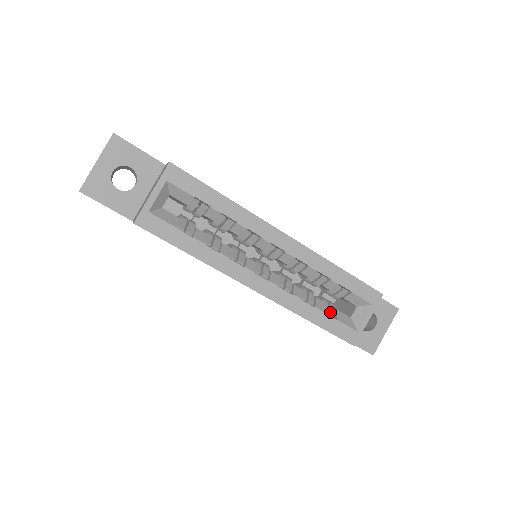
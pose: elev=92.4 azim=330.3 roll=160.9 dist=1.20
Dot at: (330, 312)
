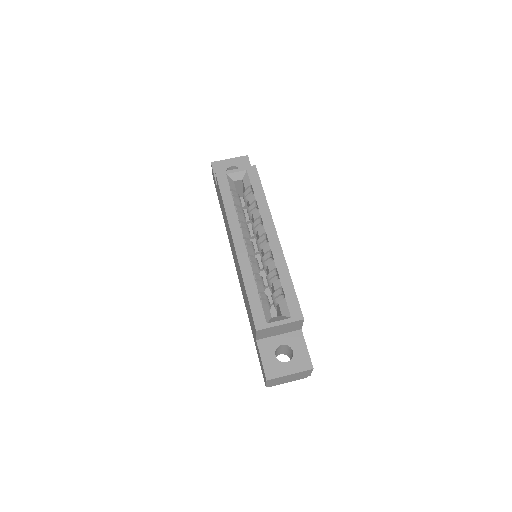
Dot at: (262, 300)
